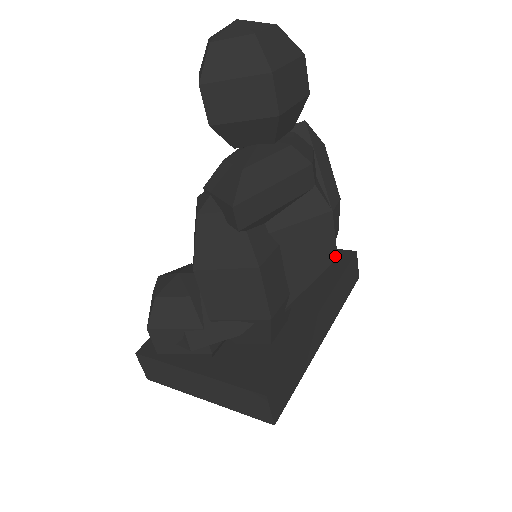
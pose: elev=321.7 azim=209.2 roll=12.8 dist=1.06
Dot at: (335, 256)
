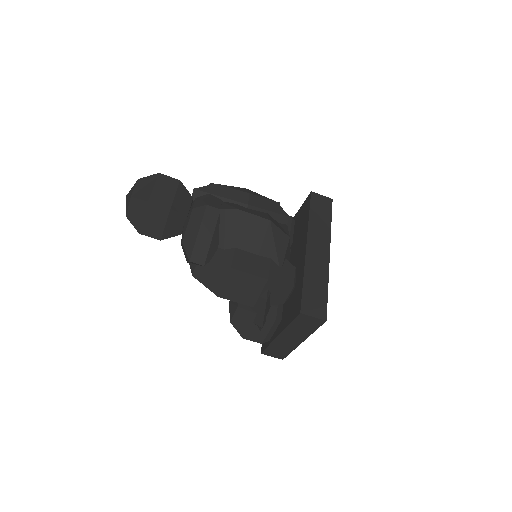
Dot at: (268, 221)
